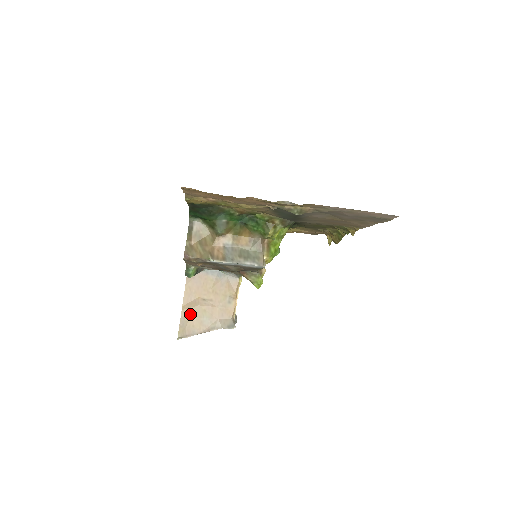
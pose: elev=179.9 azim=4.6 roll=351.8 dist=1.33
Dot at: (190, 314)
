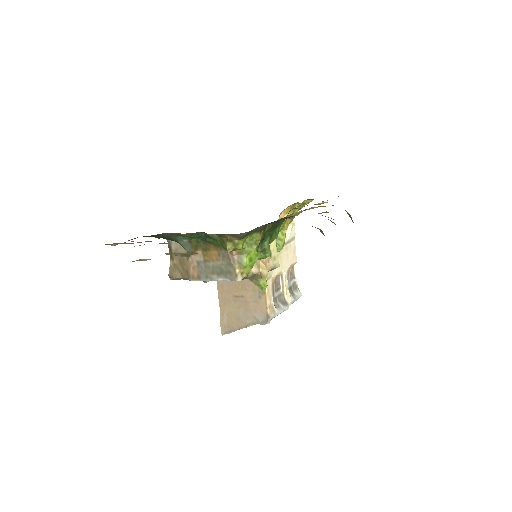
Dot at: (227, 311)
